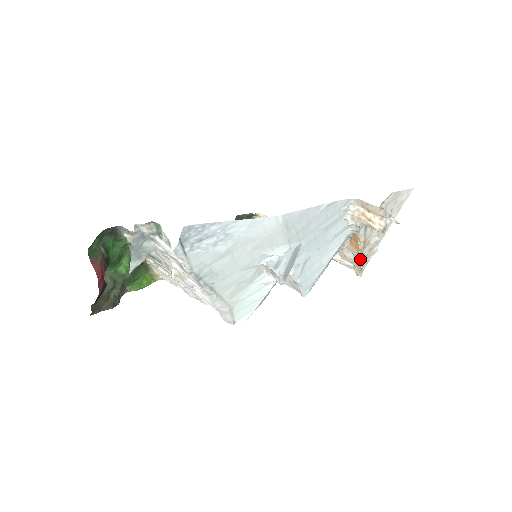
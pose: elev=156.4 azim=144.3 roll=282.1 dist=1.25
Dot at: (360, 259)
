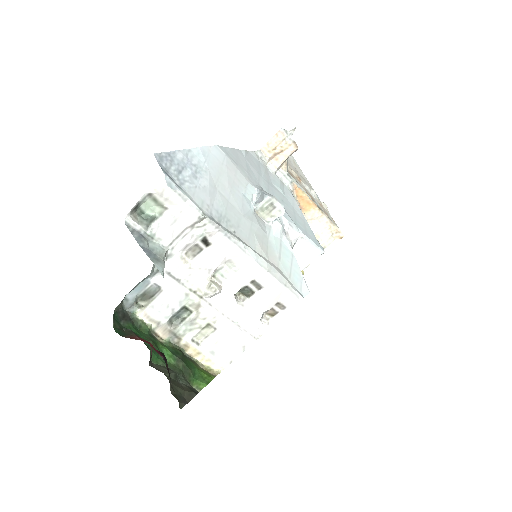
Dot at: (323, 214)
